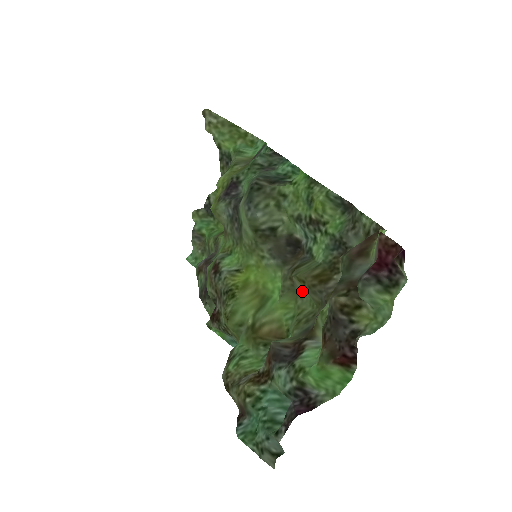
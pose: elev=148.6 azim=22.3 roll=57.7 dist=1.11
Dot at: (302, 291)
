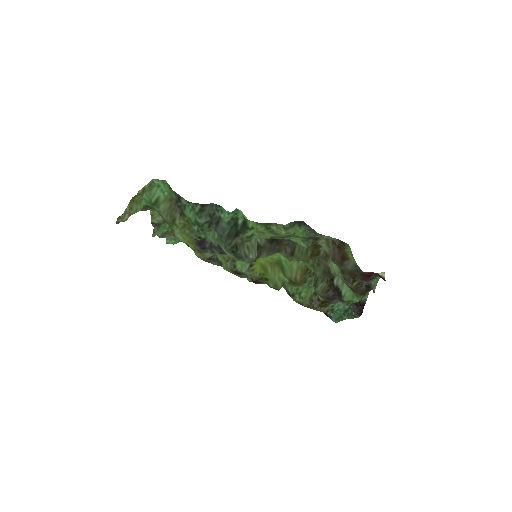
Dot at: occluded
